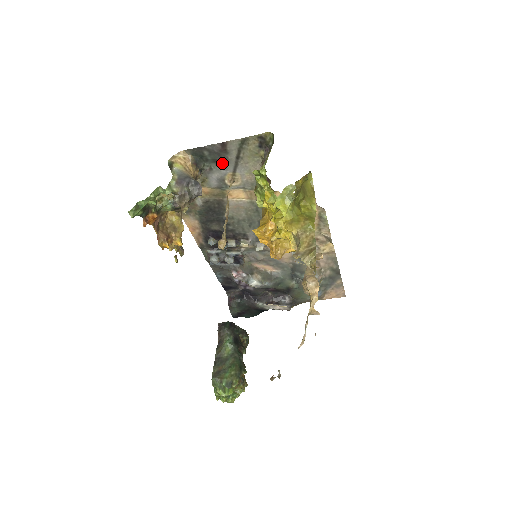
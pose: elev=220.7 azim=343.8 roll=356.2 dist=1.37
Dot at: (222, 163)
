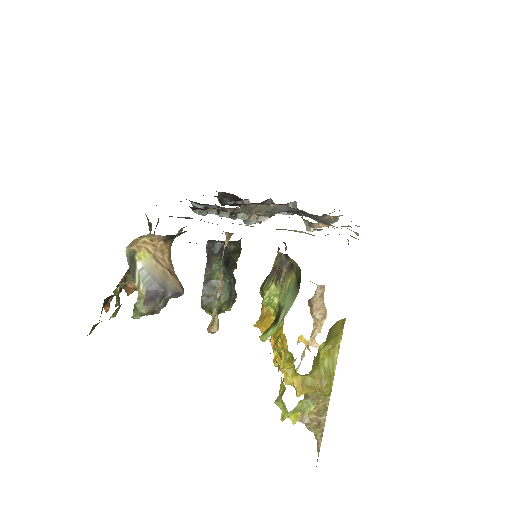
Dot at: occluded
